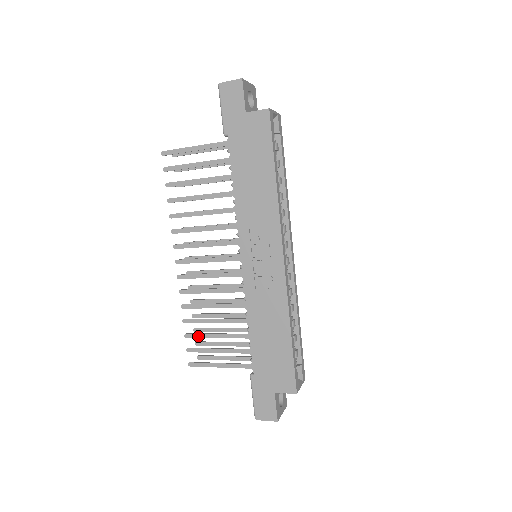
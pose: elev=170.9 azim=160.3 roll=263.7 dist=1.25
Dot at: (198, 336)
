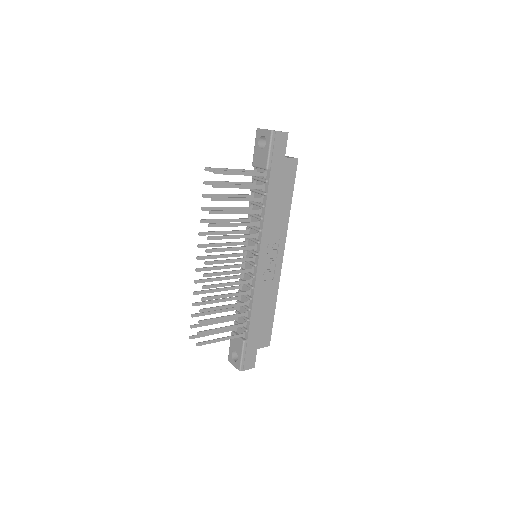
Dot at: (210, 321)
